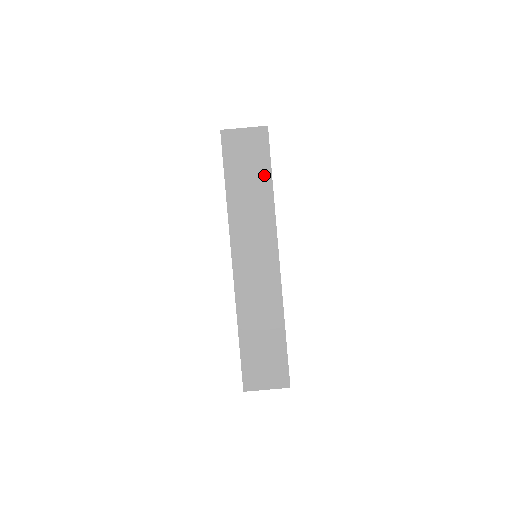
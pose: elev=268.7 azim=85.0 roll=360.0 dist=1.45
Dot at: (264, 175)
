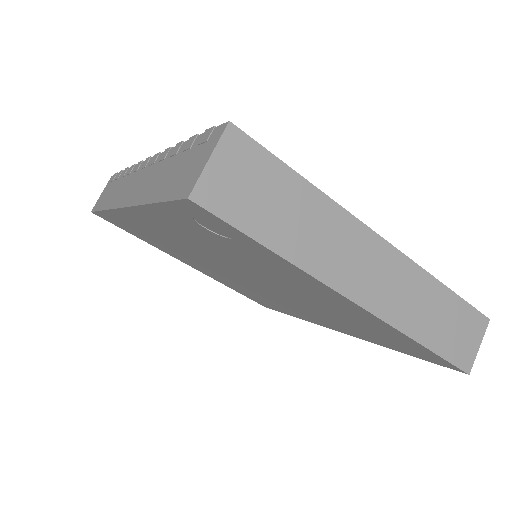
Dot at: (290, 183)
